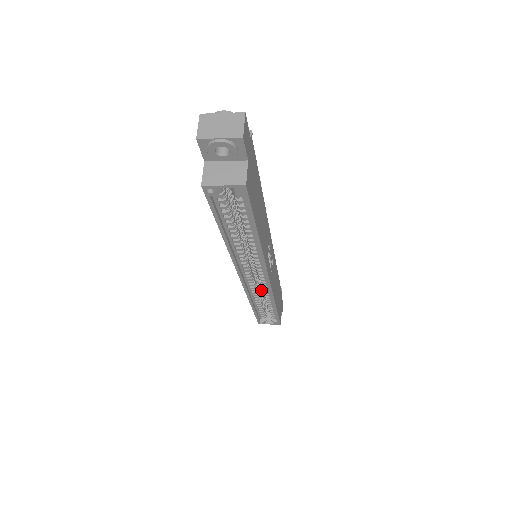
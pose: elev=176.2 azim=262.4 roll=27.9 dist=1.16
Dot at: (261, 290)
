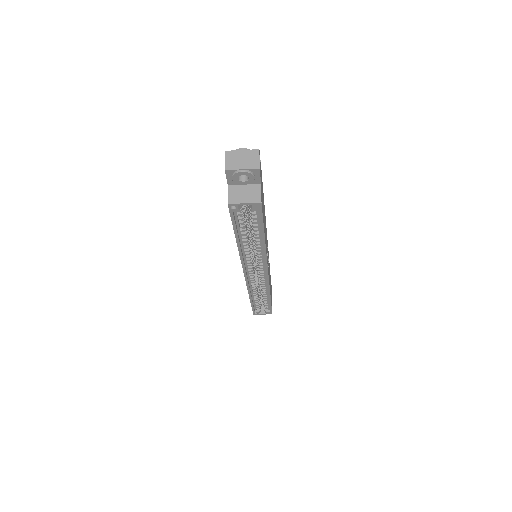
Dot at: (258, 285)
